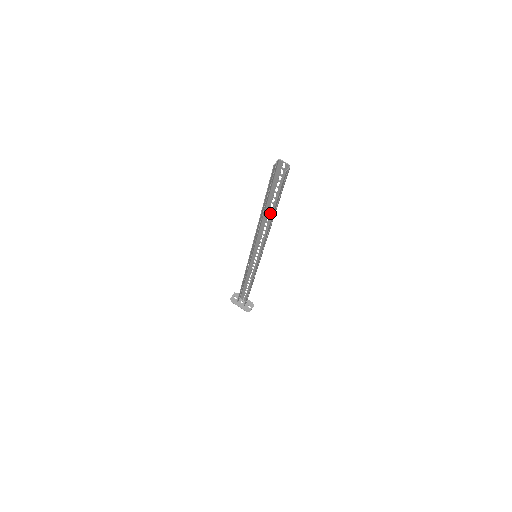
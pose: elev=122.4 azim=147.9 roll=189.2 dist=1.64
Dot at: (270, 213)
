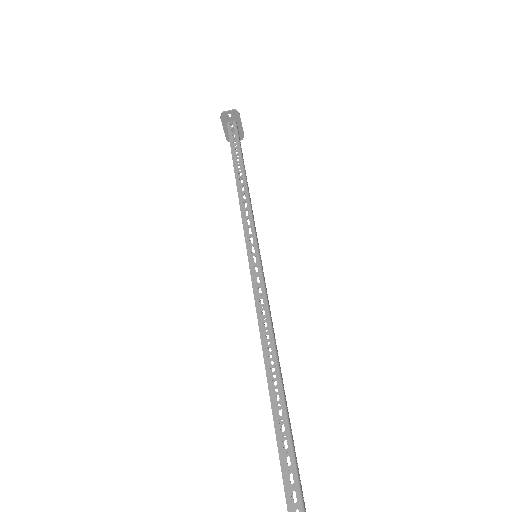
Dot at: (281, 376)
